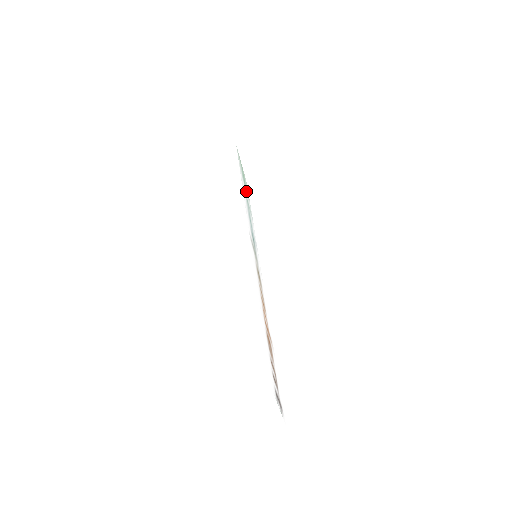
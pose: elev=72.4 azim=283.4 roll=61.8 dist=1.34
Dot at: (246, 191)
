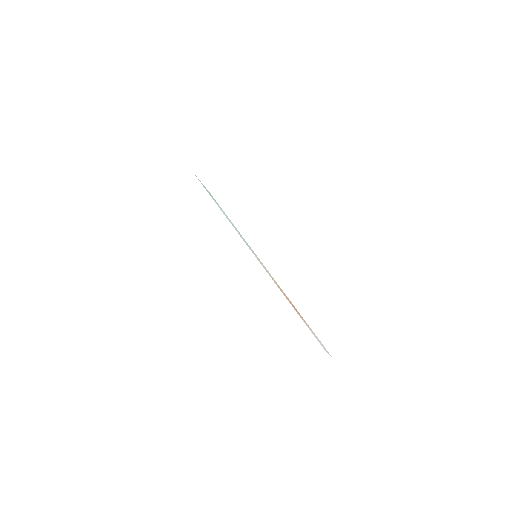
Dot at: occluded
